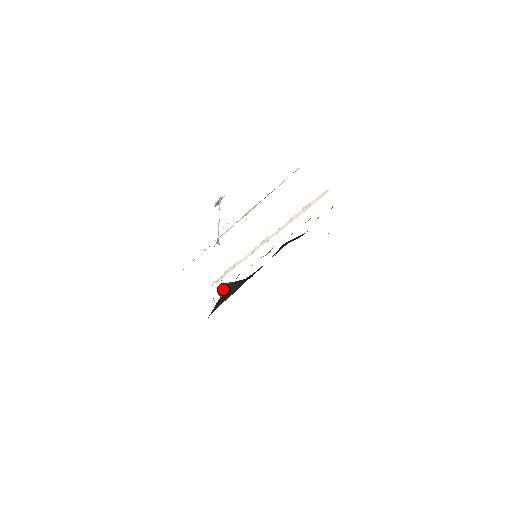
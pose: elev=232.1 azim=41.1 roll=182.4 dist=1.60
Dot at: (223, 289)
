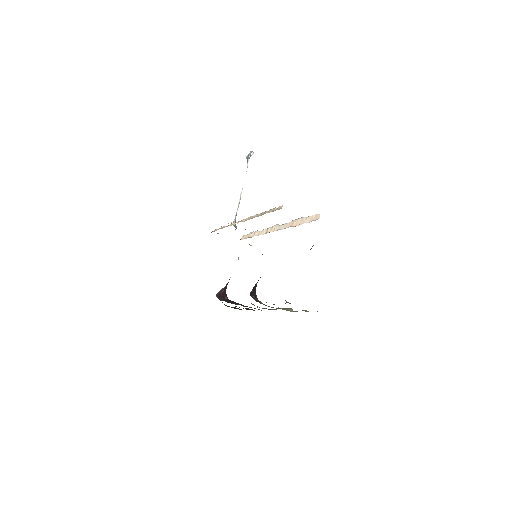
Dot at: (224, 287)
